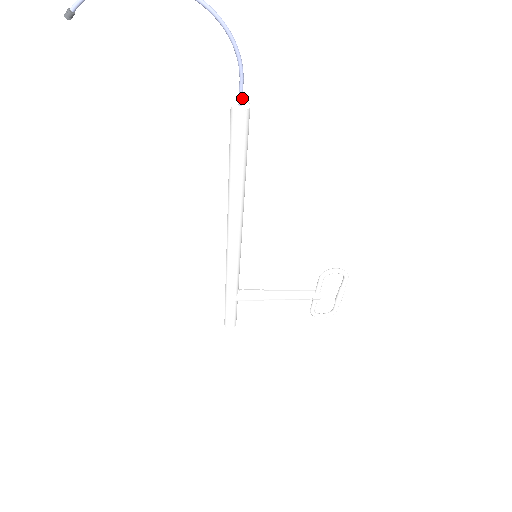
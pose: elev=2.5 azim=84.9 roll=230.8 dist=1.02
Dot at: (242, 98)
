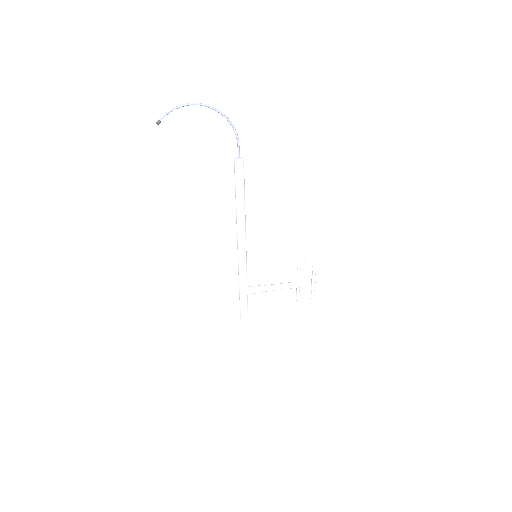
Dot at: (239, 154)
